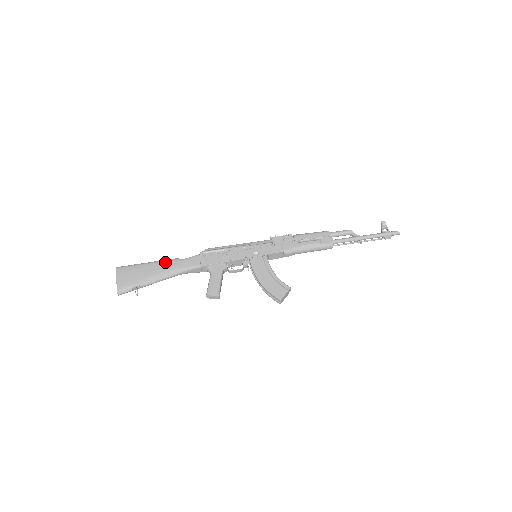
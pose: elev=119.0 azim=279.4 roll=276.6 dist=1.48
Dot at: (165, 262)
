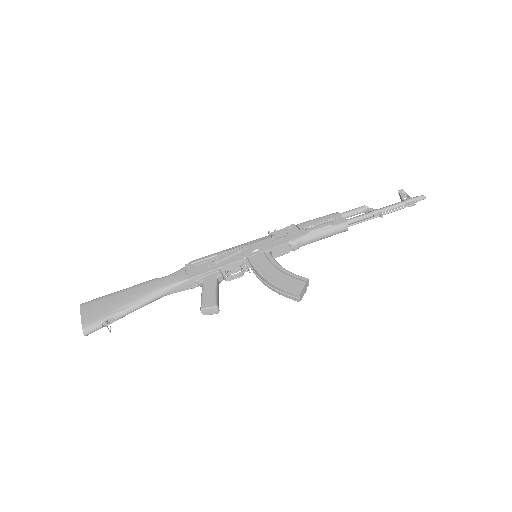
Dot at: (142, 285)
